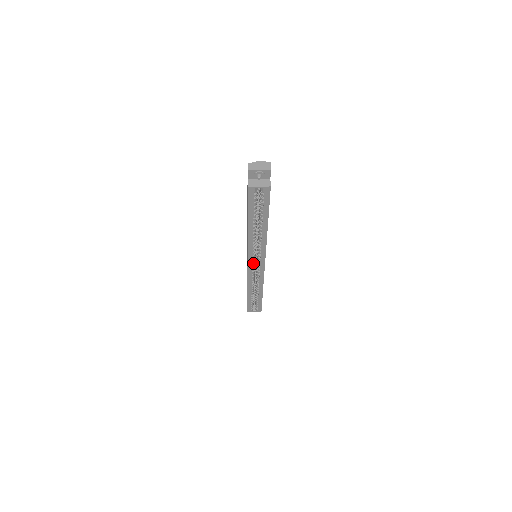
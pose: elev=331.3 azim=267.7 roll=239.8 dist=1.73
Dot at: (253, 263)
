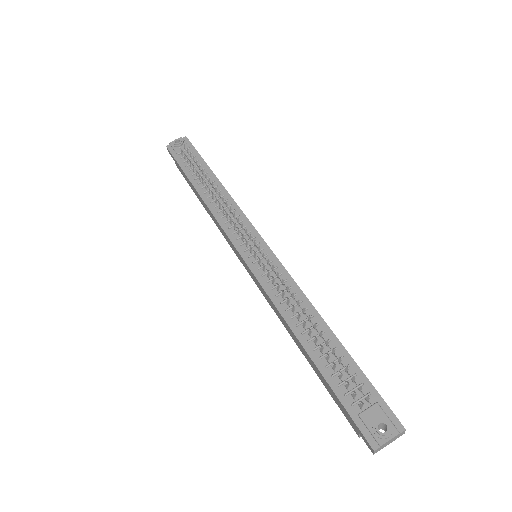
Dot at: occluded
